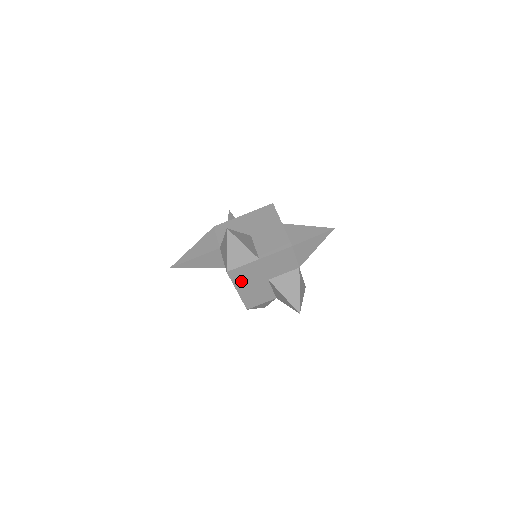
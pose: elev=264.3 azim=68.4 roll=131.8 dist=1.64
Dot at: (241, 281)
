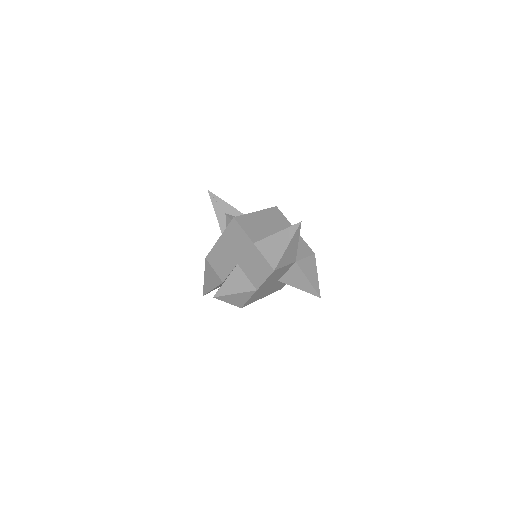
Dot at: (258, 297)
